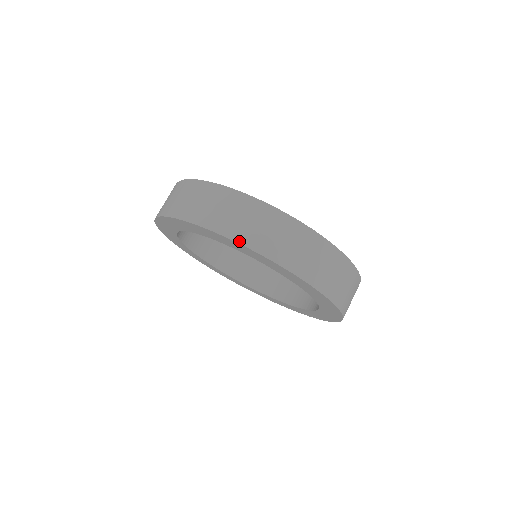
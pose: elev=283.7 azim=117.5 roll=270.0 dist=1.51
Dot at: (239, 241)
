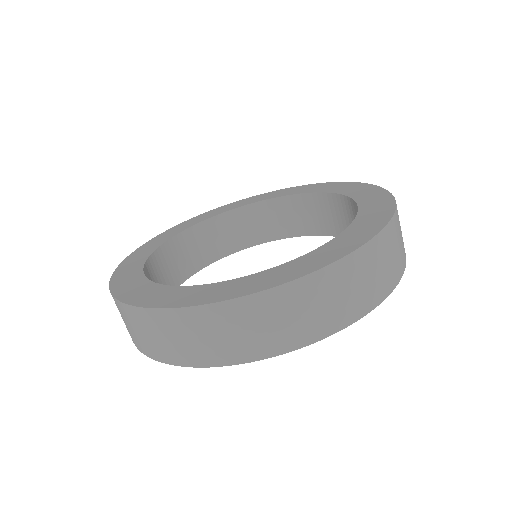
Dot at: (253, 359)
